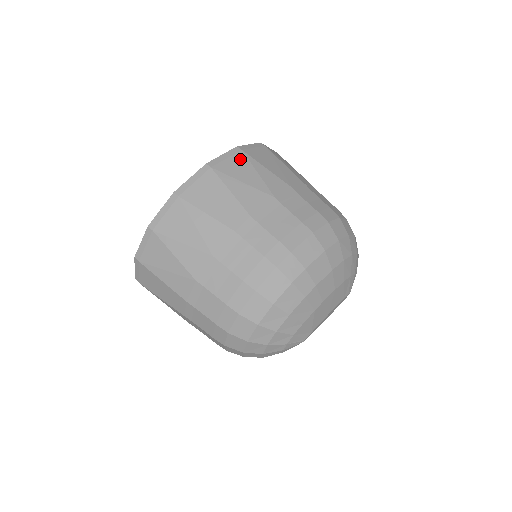
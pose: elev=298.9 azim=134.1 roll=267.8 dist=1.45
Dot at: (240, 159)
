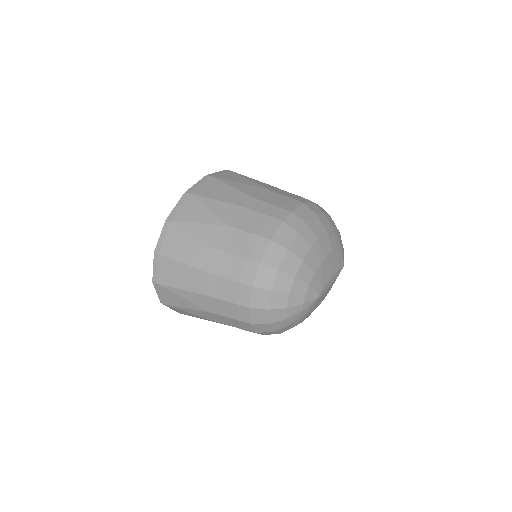
Dot at: (231, 174)
